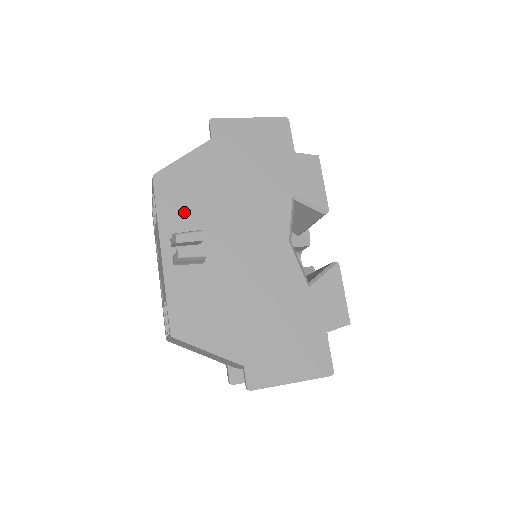
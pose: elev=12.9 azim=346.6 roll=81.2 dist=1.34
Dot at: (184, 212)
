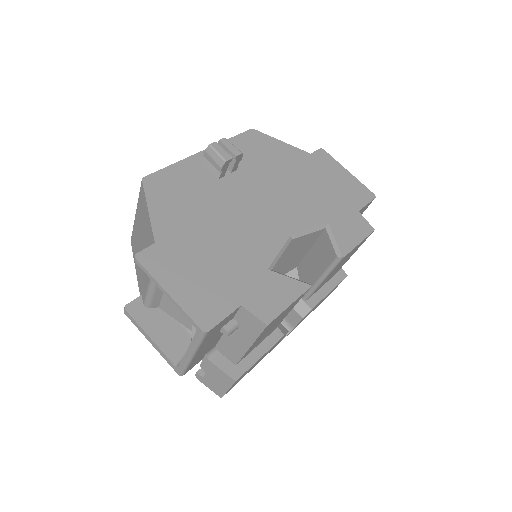
Dot at: (245, 155)
